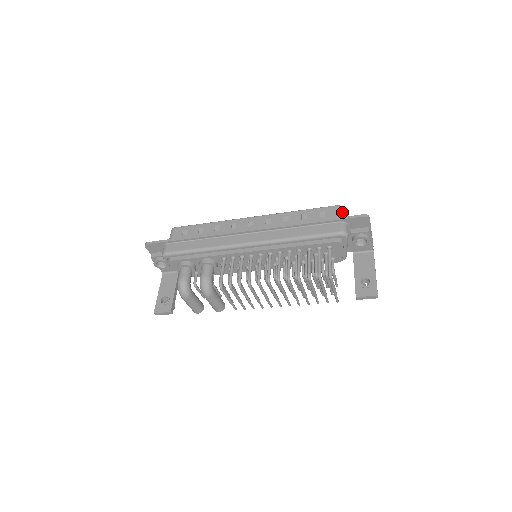
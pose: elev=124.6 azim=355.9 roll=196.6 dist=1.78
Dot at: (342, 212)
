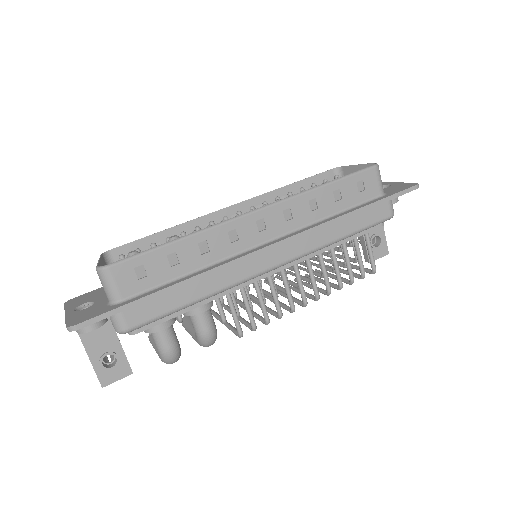
Dot at: (380, 175)
